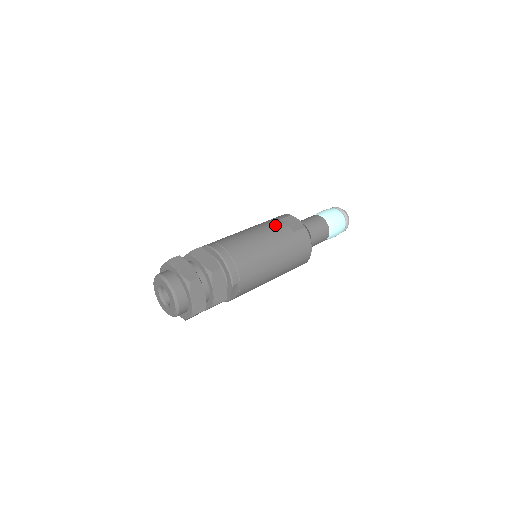
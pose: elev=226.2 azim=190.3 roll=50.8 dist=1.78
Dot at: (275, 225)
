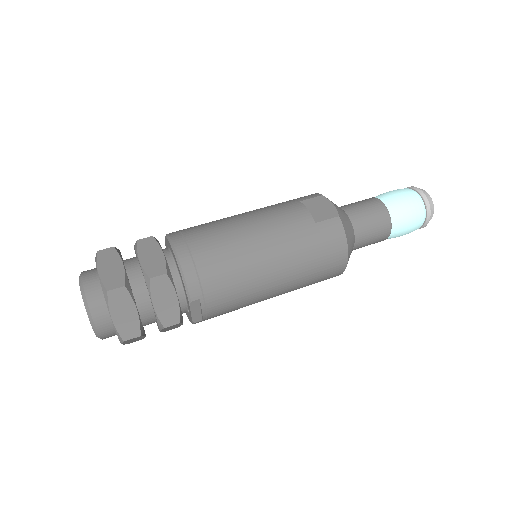
Dot at: (287, 209)
